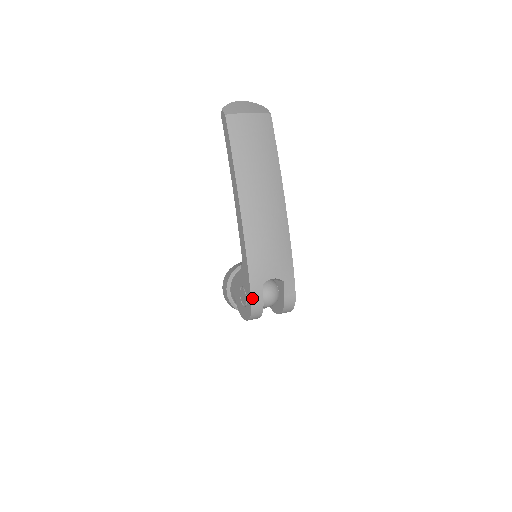
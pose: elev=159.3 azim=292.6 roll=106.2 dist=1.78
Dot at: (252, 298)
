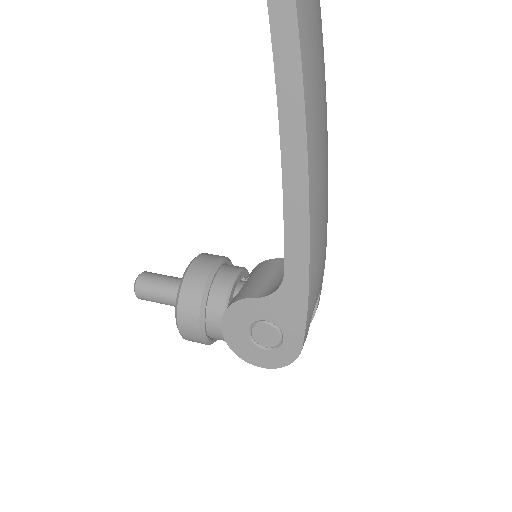
Dot at: (304, 340)
